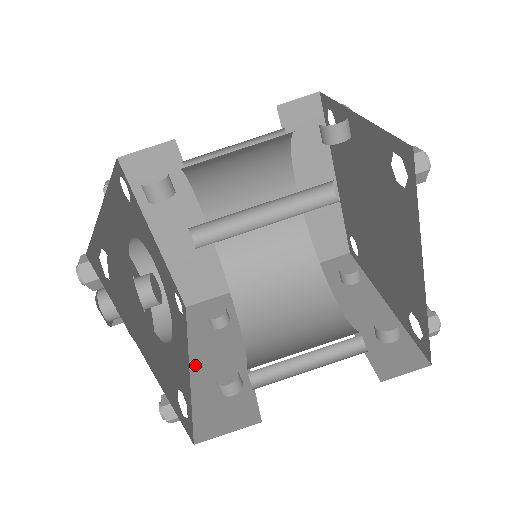
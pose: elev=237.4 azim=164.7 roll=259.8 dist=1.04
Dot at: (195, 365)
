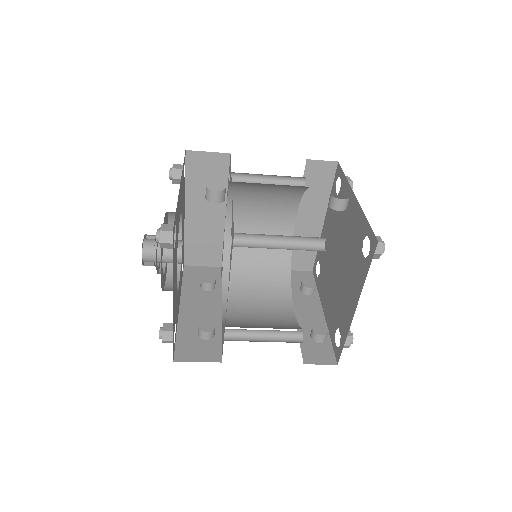
Dot at: (183, 310)
